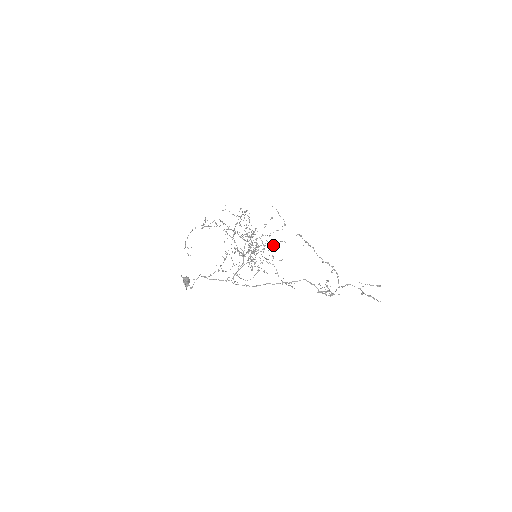
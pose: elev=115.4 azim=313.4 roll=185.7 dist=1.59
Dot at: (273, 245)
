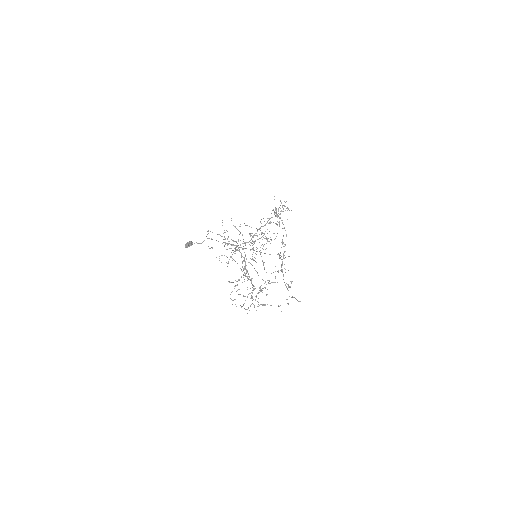
Dot at: (265, 288)
